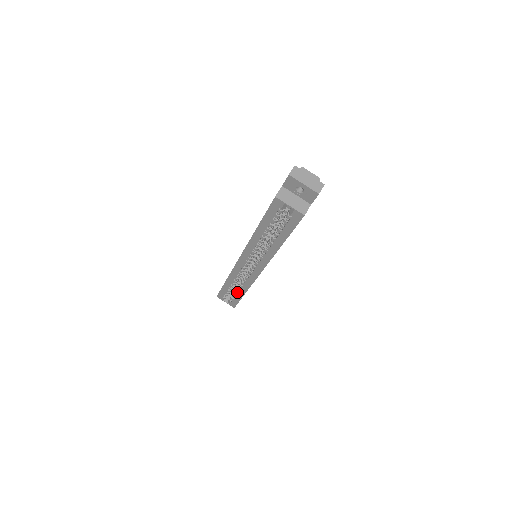
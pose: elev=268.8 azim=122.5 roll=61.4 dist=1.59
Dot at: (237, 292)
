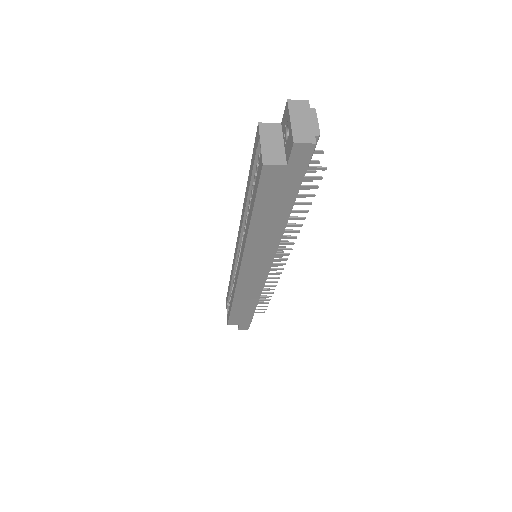
Dot at: occluded
